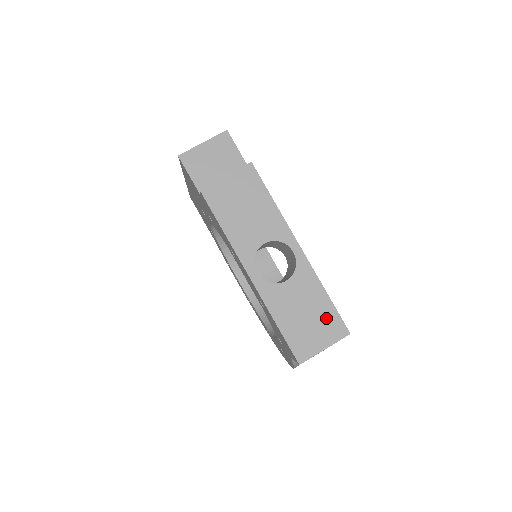
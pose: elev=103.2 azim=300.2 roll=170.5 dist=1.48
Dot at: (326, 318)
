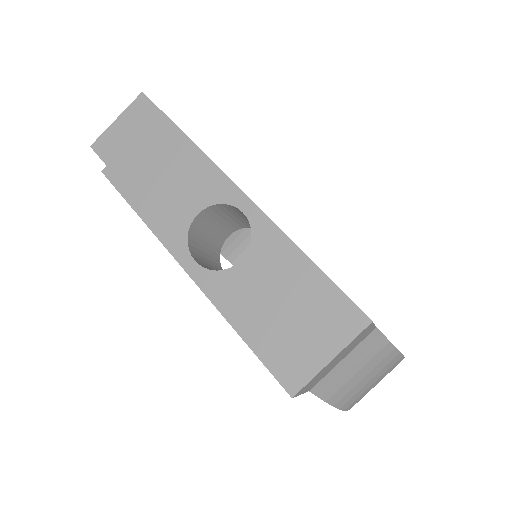
Dot at: (320, 304)
